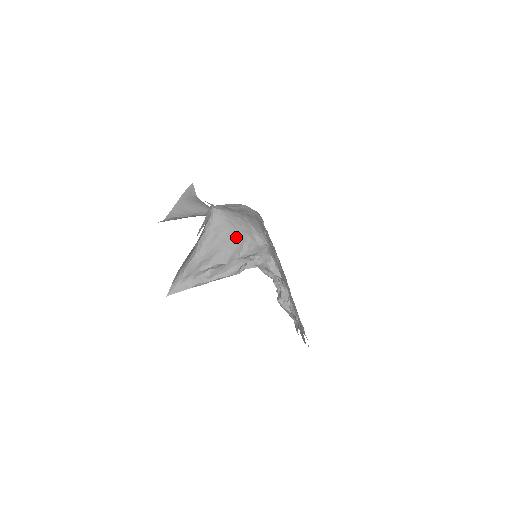
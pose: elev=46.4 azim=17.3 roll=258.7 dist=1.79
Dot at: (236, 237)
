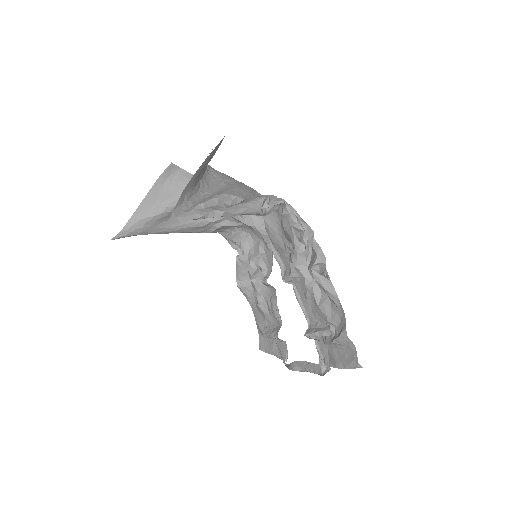
Dot at: (245, 186)
